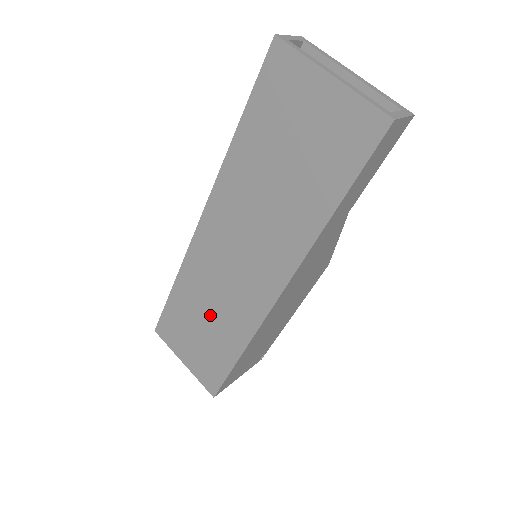
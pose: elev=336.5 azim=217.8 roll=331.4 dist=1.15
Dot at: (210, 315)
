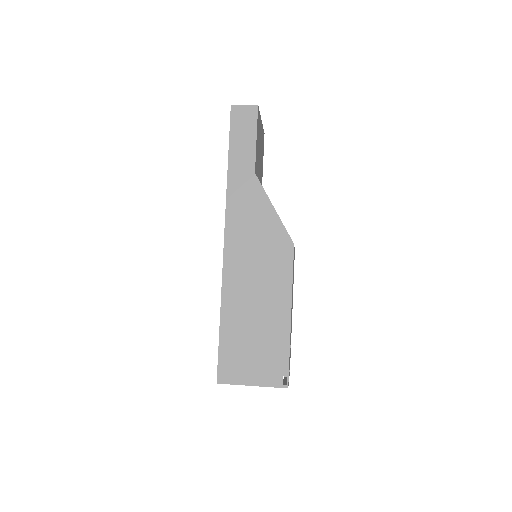
Dot at: occluded
